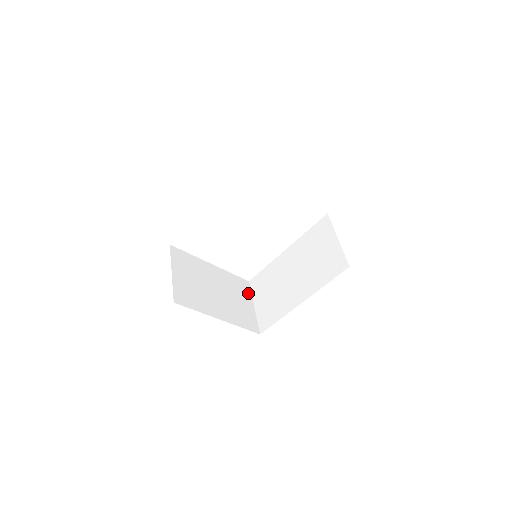
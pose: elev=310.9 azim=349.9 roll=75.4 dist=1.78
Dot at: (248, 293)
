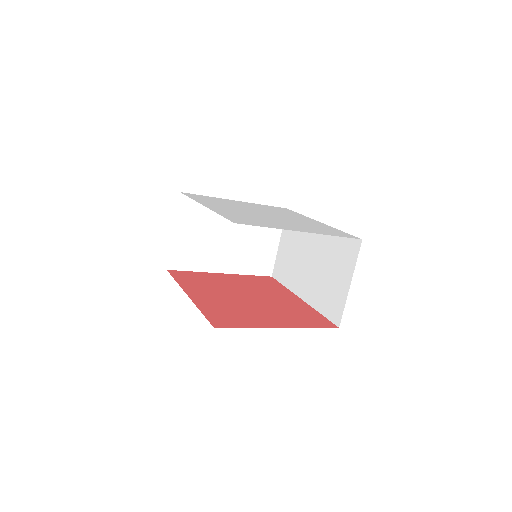
Dot at: occluded
